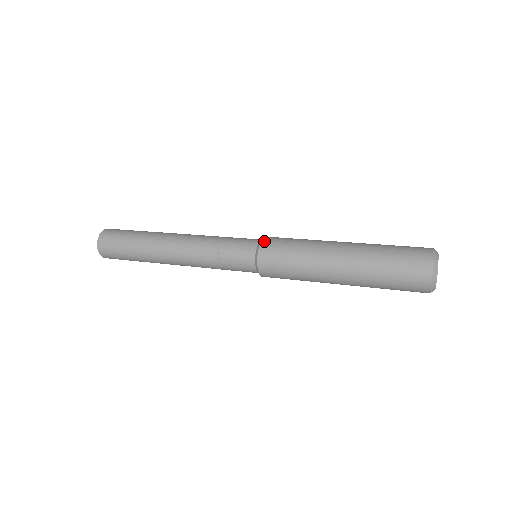
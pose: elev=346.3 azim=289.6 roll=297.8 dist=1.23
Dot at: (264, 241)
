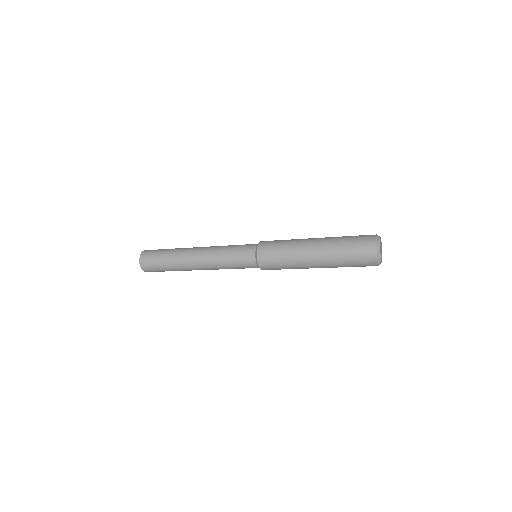
Dot at: (262, 241)
